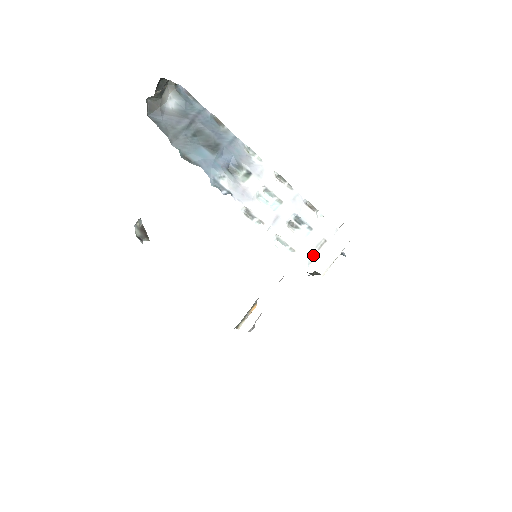
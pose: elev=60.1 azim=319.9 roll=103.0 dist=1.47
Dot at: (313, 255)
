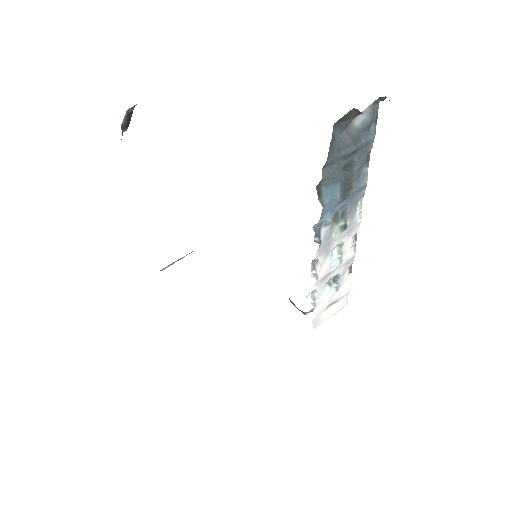
Dot at: (322, 313)
